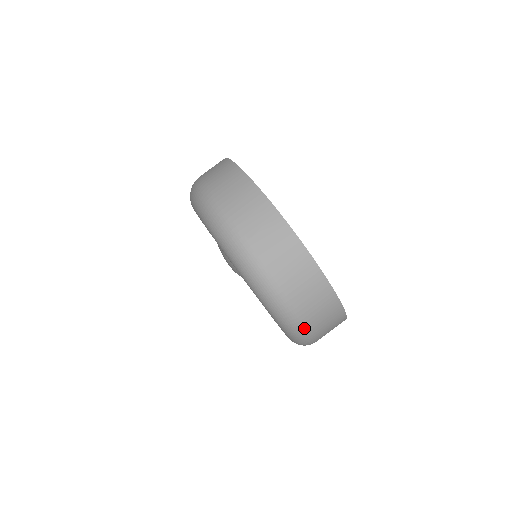
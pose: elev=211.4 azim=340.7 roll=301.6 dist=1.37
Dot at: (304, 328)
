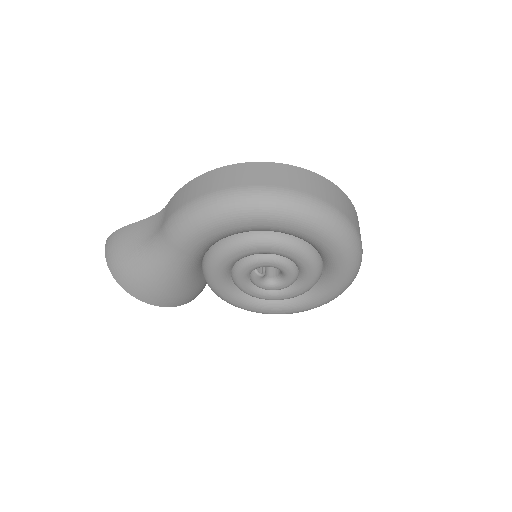
Dot at: occluded
